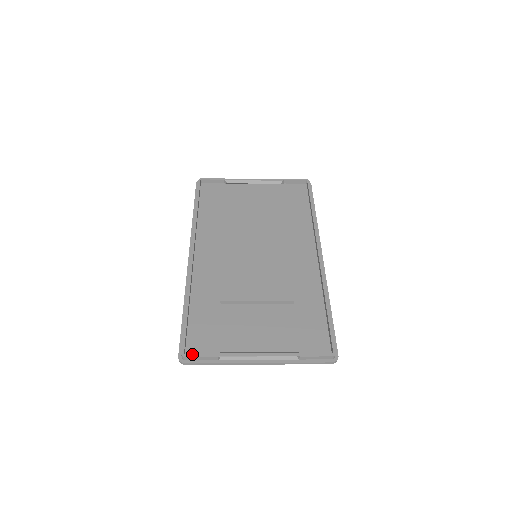
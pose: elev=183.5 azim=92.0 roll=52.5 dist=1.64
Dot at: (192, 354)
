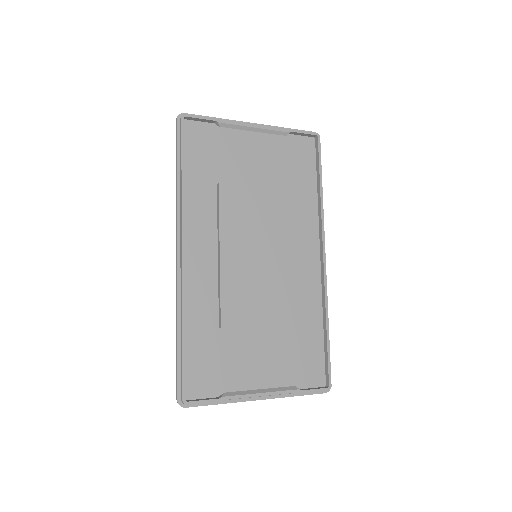
Dot at: (194, 401)
